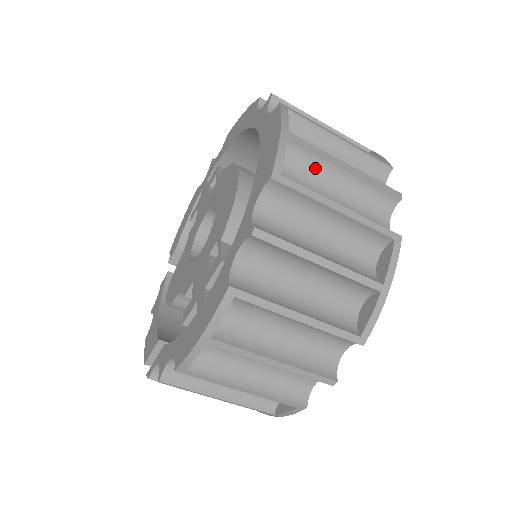
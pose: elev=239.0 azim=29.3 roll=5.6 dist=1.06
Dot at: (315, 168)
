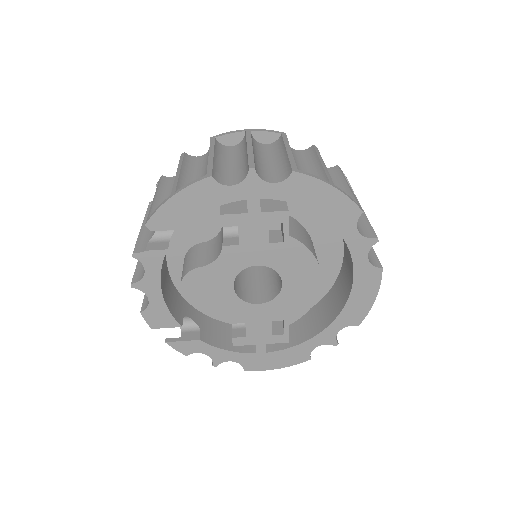
Dot at: occluded
